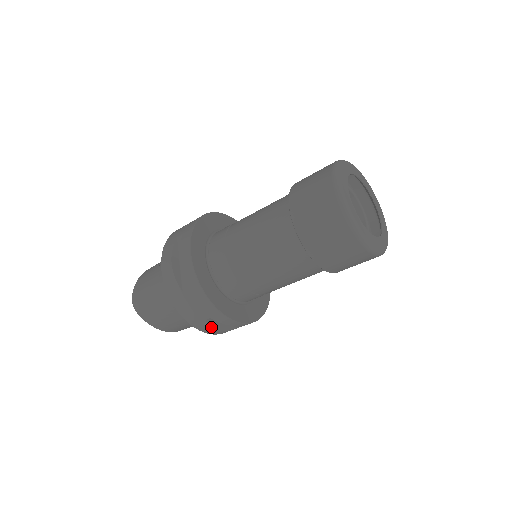
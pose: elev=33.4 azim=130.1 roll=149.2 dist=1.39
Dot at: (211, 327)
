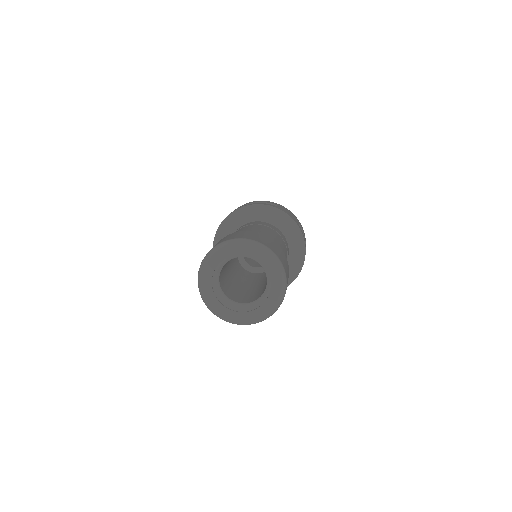
Dot at: occluded
